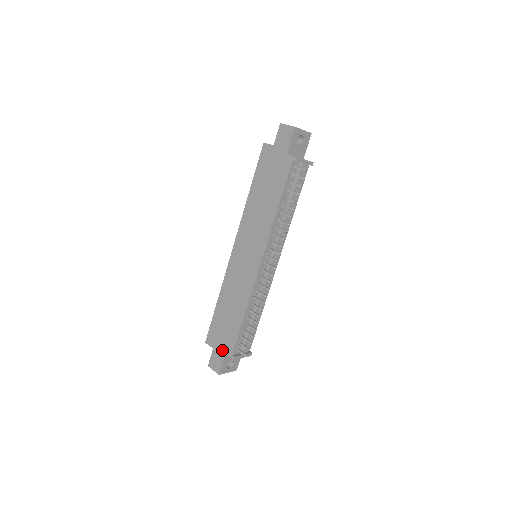
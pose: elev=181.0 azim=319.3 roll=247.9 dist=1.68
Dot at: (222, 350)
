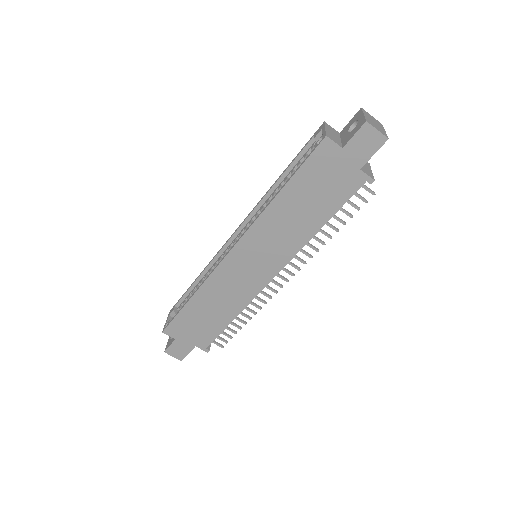
Dot at: (191, 343)
